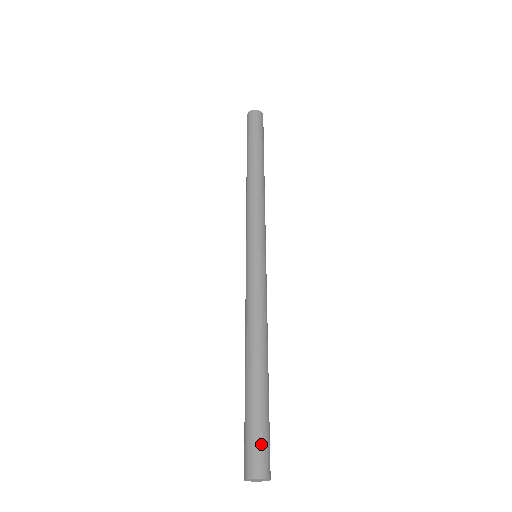
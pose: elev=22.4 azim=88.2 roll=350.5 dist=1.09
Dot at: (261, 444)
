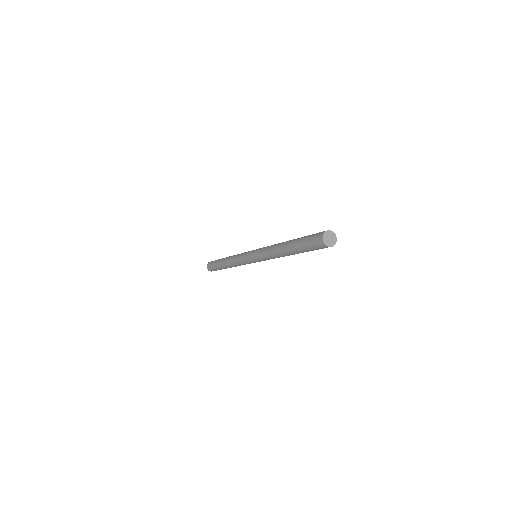
Dot at: occluded
